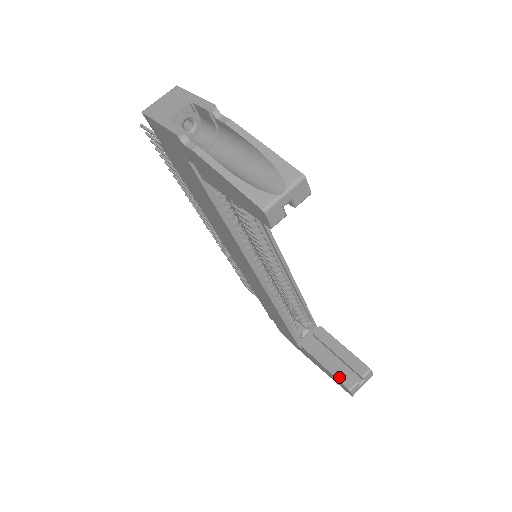
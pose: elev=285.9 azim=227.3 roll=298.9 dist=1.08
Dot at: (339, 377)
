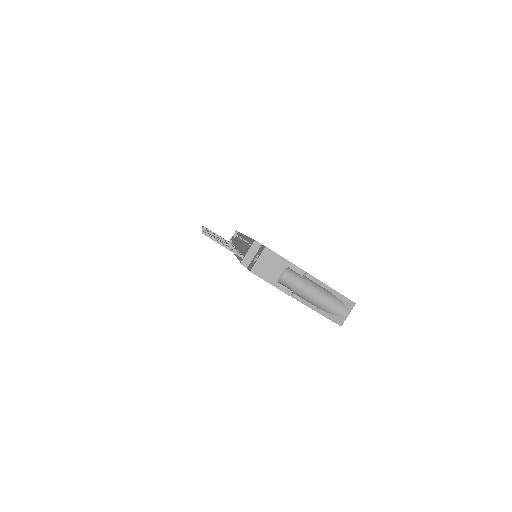
Dot at: occluded
